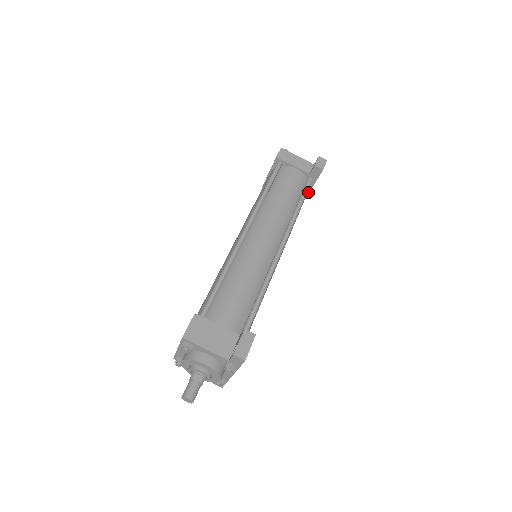
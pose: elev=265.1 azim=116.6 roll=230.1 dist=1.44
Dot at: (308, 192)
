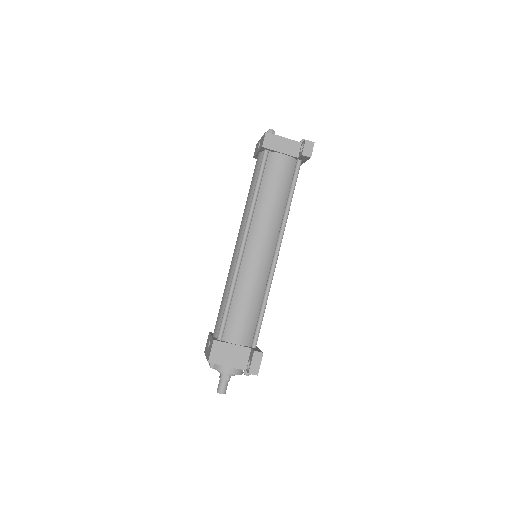
Dot at: occluded
